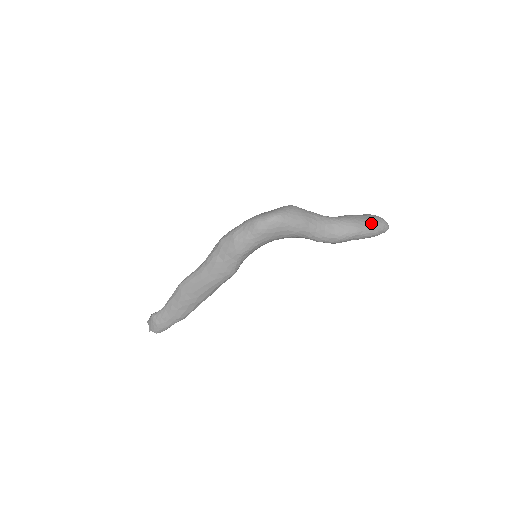
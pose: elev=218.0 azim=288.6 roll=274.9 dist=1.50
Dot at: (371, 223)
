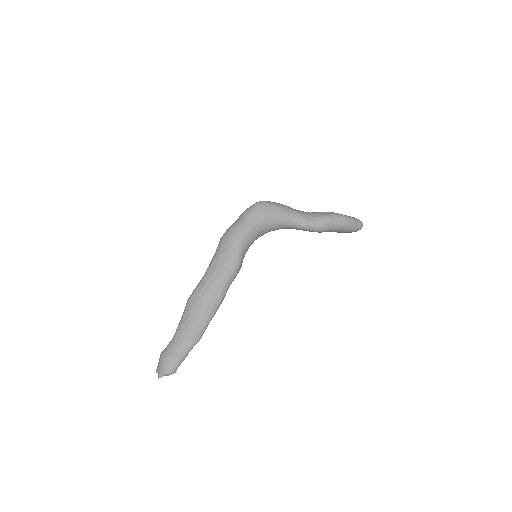
Dot at: occluded
